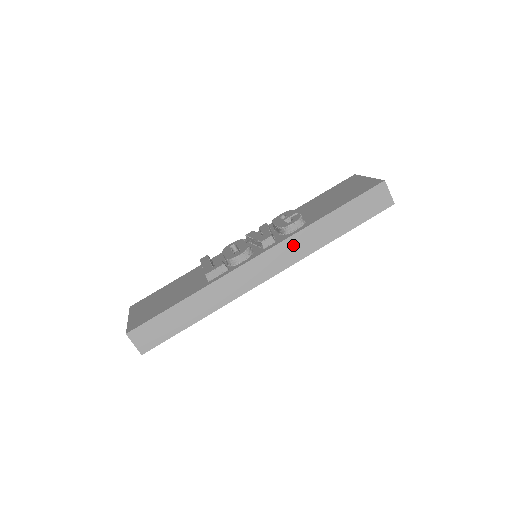
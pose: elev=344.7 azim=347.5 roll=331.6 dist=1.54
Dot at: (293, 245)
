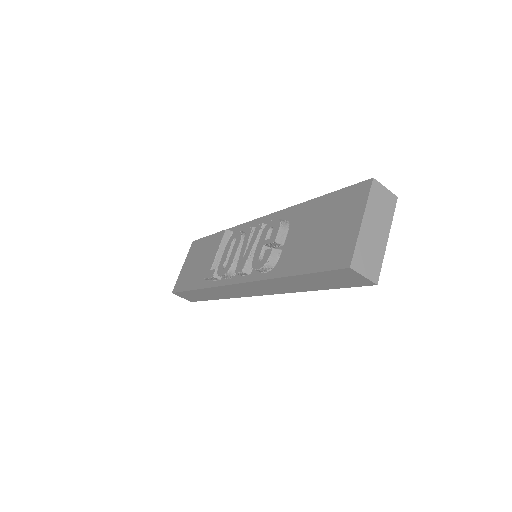
Dot at: (264, 285)
